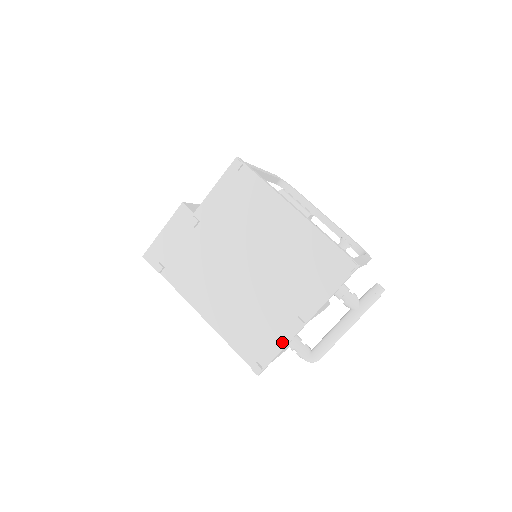
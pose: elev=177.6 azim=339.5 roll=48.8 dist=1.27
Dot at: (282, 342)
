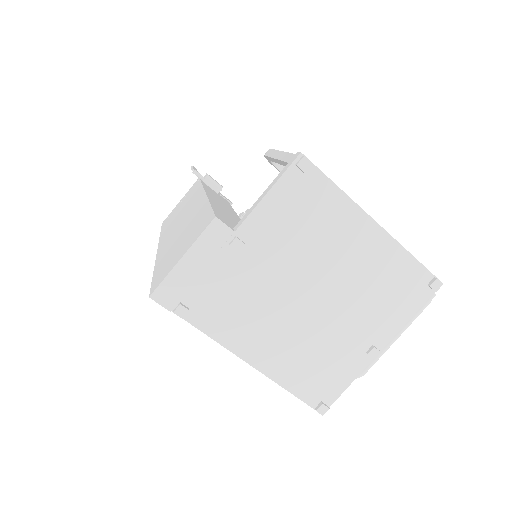
Dot at: (352, 375)
